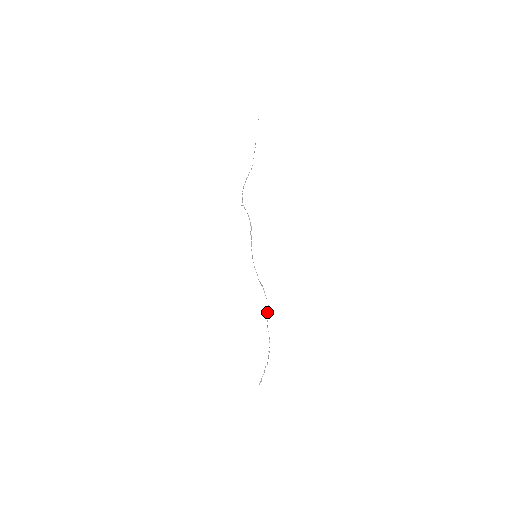
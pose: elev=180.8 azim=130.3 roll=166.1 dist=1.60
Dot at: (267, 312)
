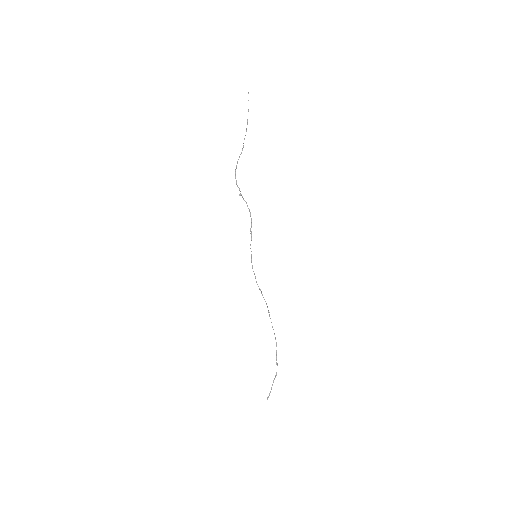
Dot at: occluded
